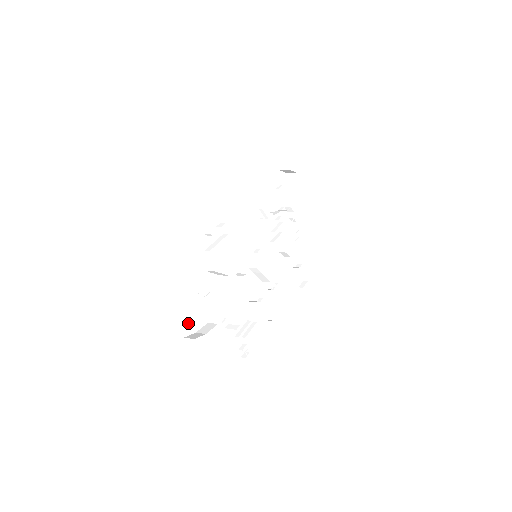
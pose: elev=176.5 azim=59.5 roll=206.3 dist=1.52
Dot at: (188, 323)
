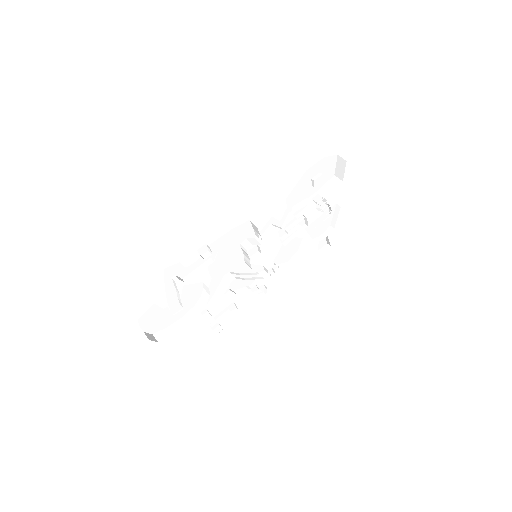
Dot at: (158, 324)
